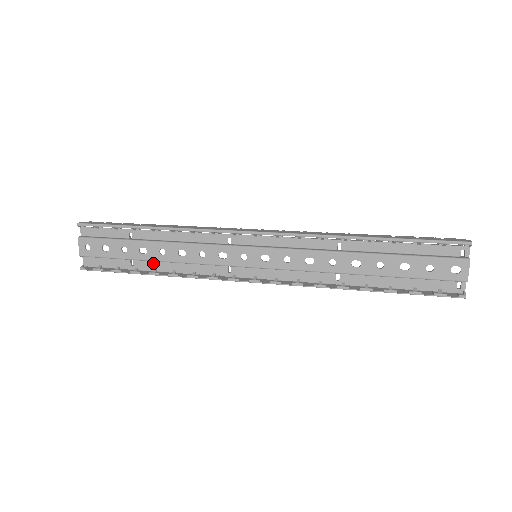
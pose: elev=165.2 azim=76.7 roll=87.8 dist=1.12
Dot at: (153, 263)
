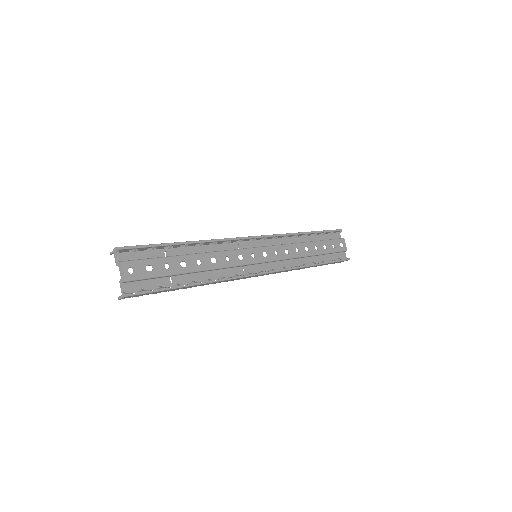
Dot at: (190, 276)
